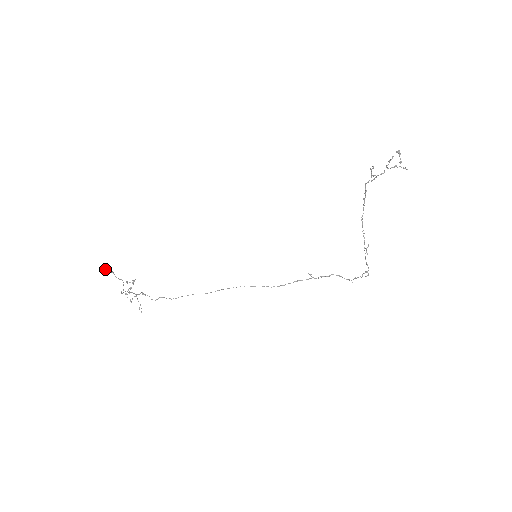
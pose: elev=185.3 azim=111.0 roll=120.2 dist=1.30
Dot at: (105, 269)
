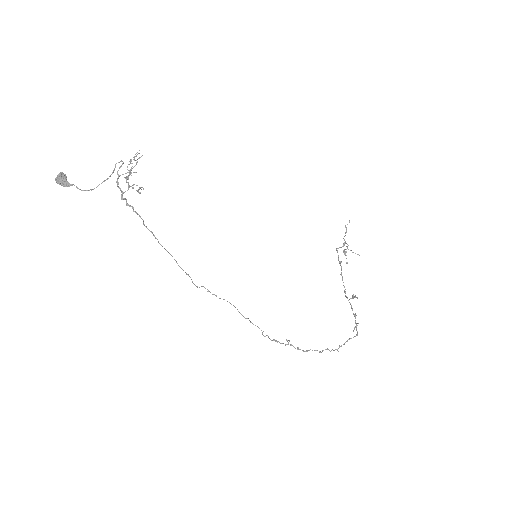
Dot at: (62, 174)
